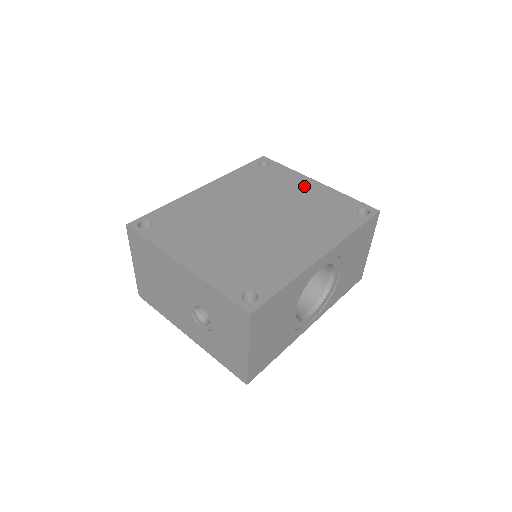
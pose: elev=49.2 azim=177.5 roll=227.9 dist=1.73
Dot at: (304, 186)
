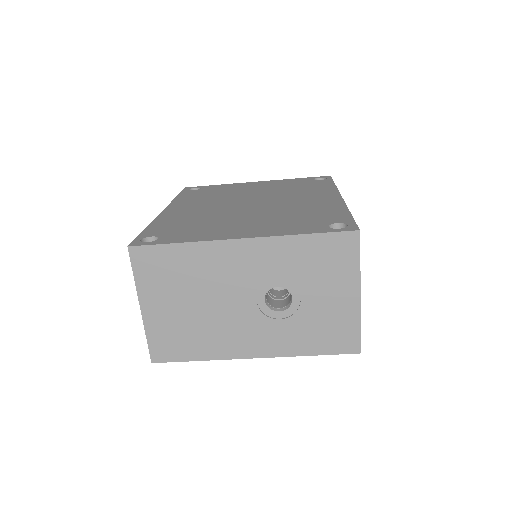
Dot at: (253, 185)
